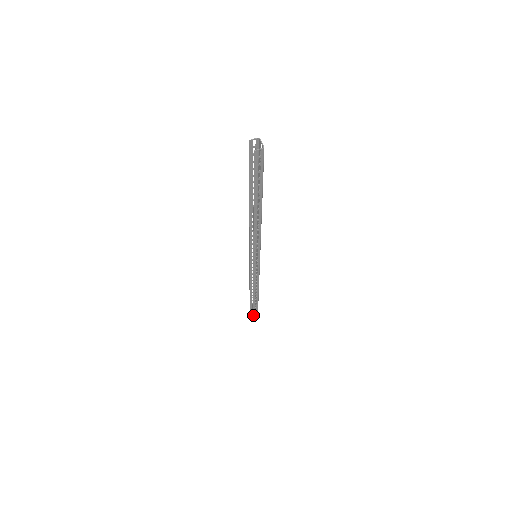
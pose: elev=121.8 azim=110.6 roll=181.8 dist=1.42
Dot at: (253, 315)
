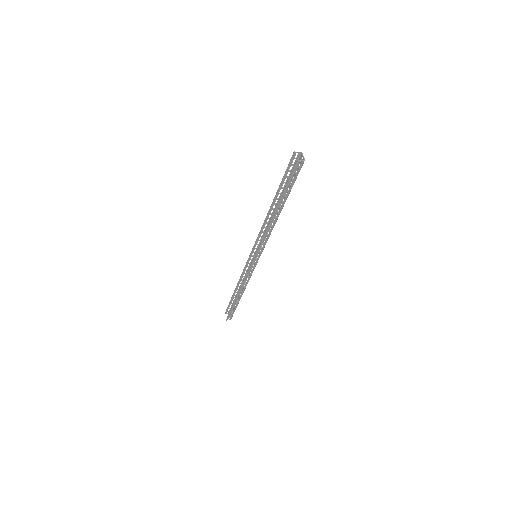
Dot at: (229, 314)
